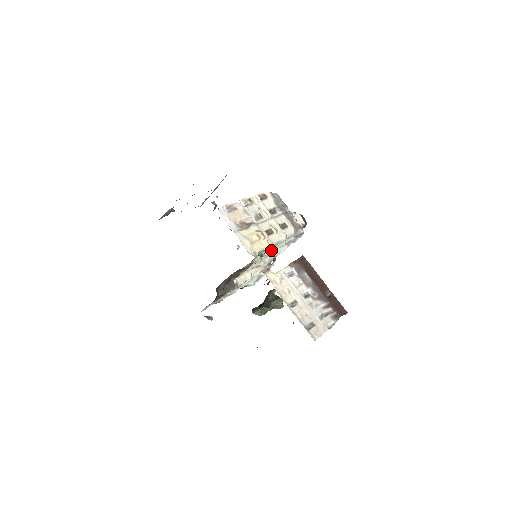
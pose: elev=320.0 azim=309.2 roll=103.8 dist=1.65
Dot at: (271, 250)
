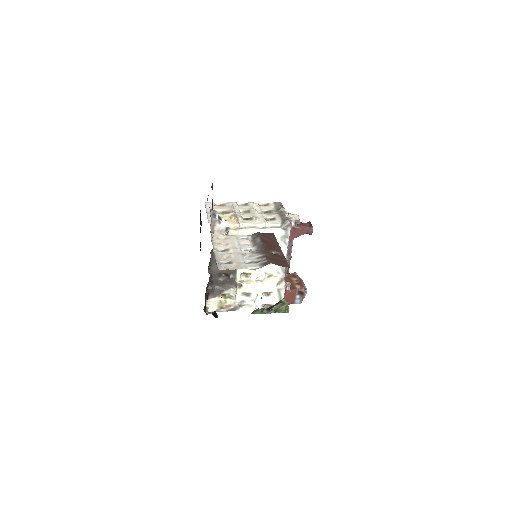
Dot at: occluded
